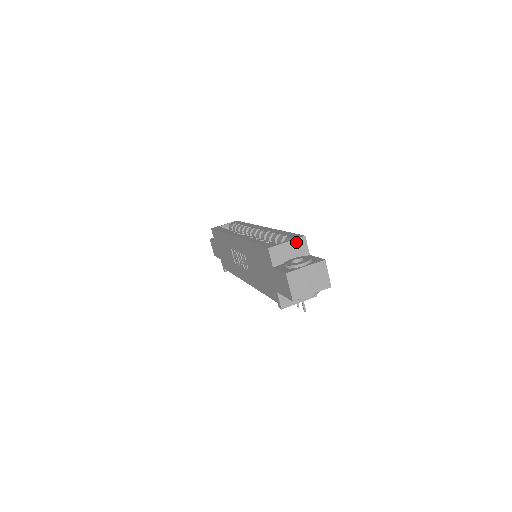
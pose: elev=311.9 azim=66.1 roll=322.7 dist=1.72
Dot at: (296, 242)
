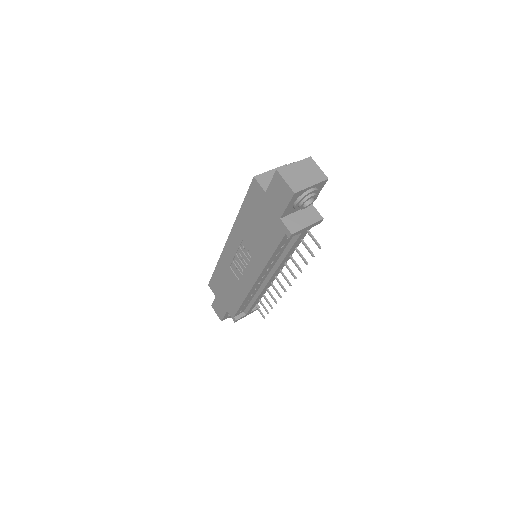
Dot at: occluded
